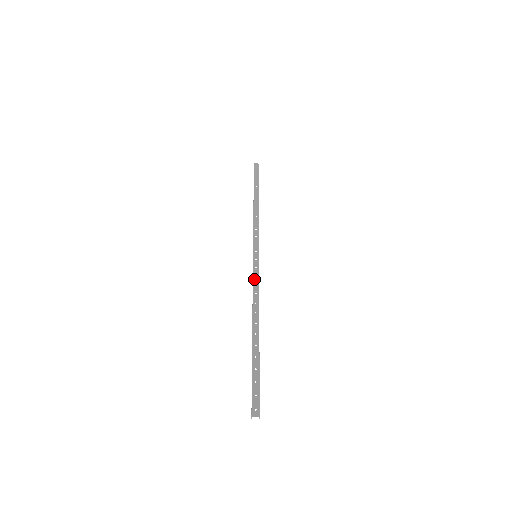
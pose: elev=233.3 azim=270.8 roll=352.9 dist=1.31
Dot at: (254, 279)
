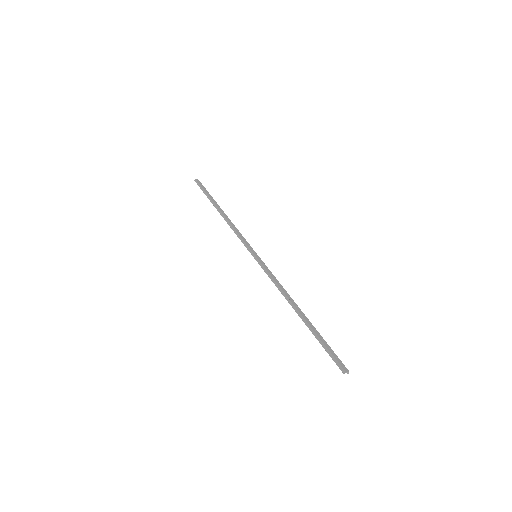
Dot at: (270, 274)
